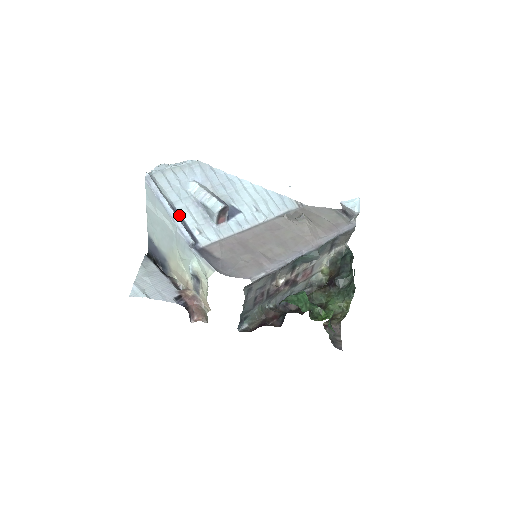
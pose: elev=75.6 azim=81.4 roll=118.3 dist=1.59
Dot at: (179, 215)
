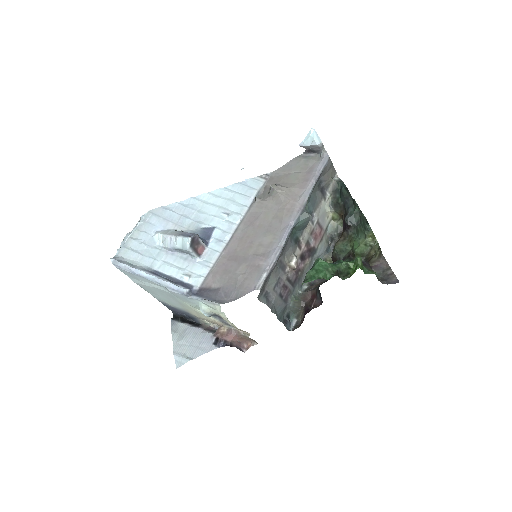
Dot at: (161, 274)
